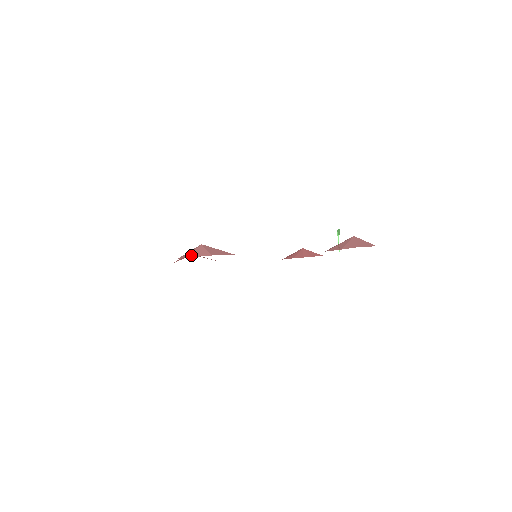
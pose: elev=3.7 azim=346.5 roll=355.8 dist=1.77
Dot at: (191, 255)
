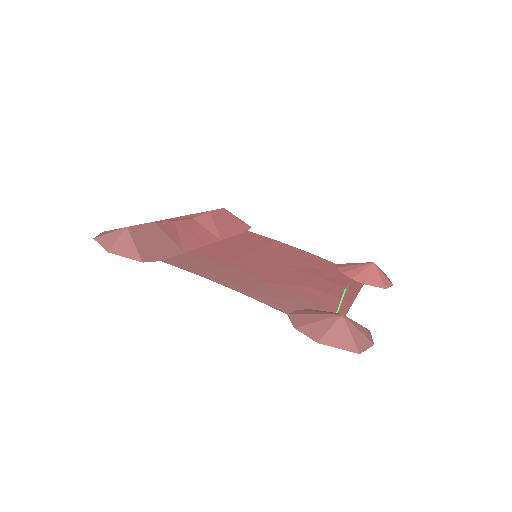
Dot at: (100, 238)
